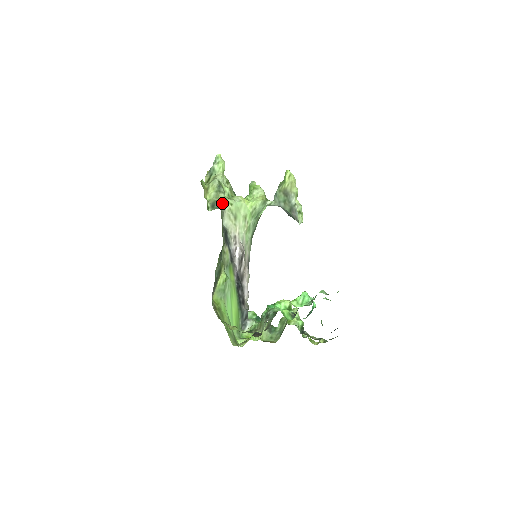
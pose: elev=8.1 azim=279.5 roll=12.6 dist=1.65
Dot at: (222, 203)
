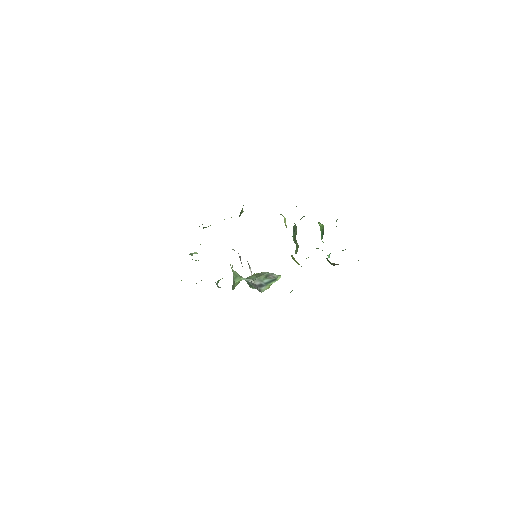
Dot at: occluded
